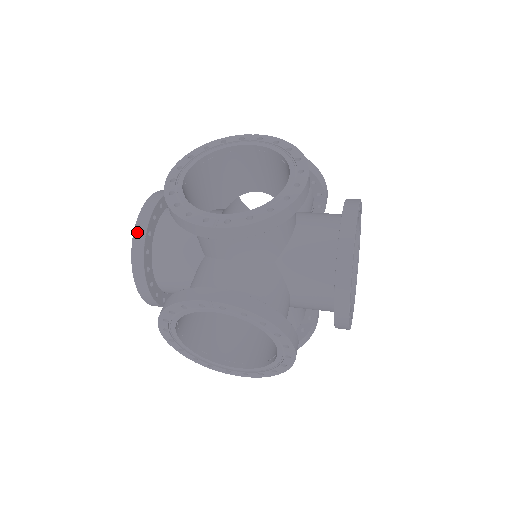
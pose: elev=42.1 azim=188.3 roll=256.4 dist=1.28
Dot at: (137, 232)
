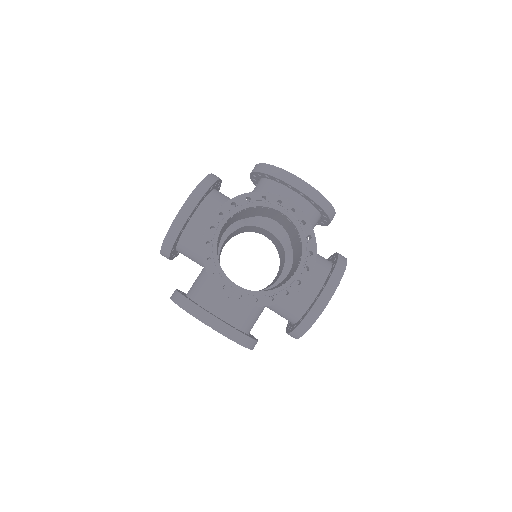
Dot at: (173, 229)
